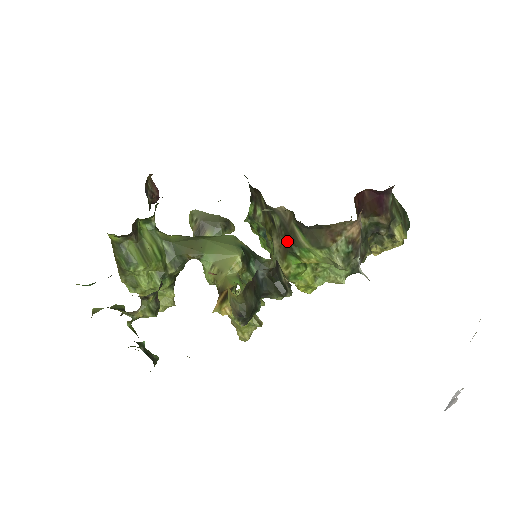
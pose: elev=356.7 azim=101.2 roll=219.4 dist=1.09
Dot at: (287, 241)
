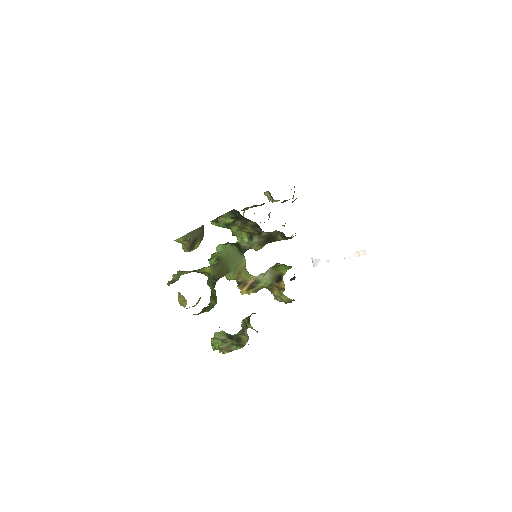
Dot at: (268, 240)
